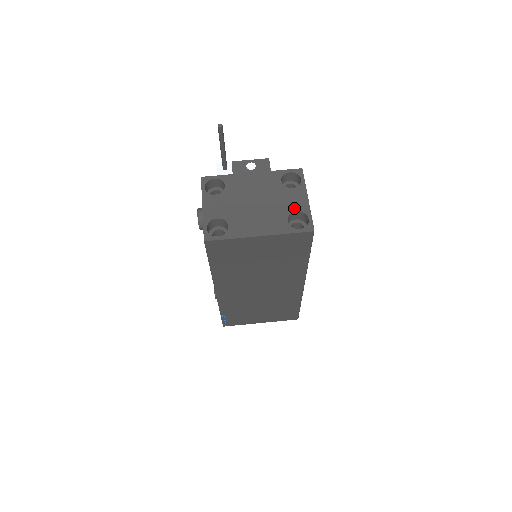
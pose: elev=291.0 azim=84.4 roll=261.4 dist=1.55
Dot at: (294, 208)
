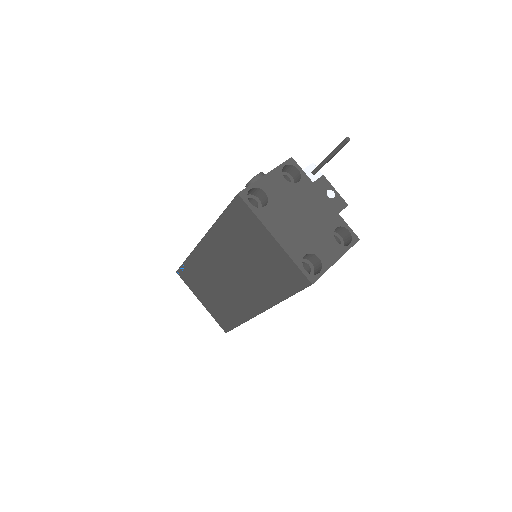
Dot at: (320, 254)
